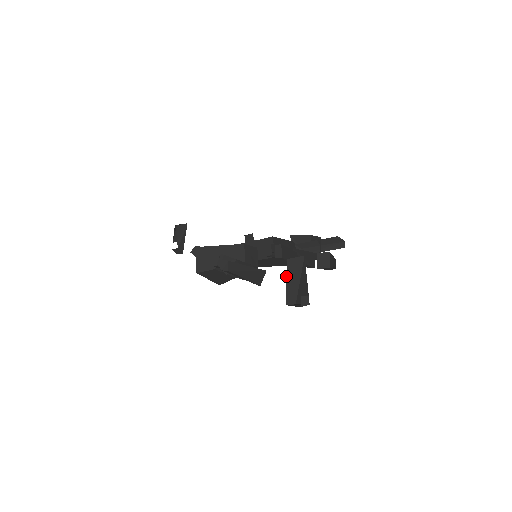
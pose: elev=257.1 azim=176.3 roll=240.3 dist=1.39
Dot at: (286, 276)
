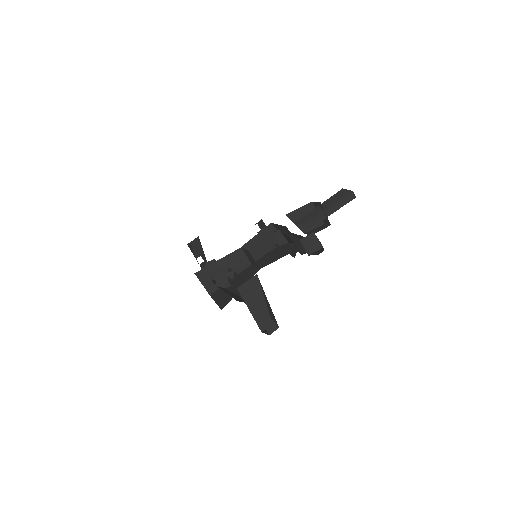
Dot at: occluded
